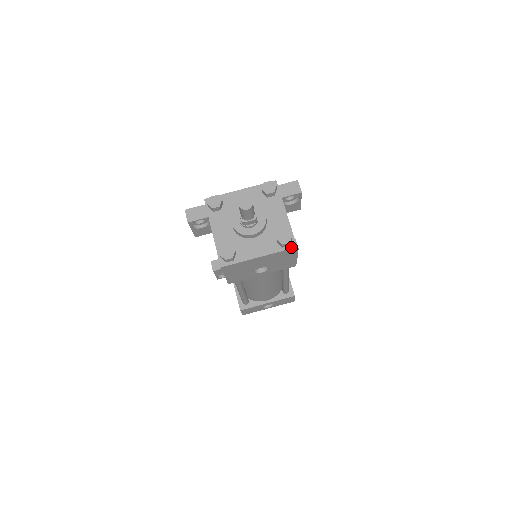
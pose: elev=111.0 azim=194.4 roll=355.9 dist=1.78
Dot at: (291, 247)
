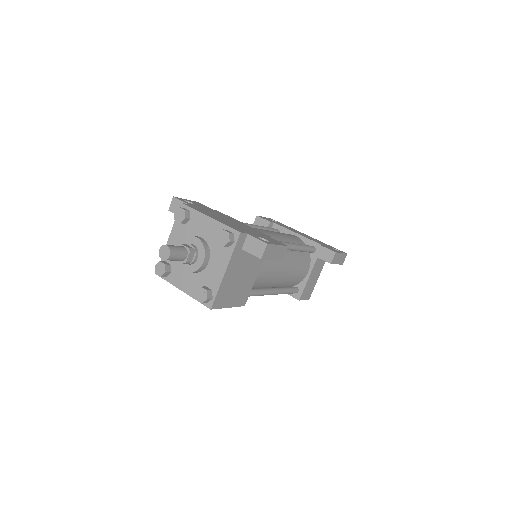
Dot at: (207, 305)
